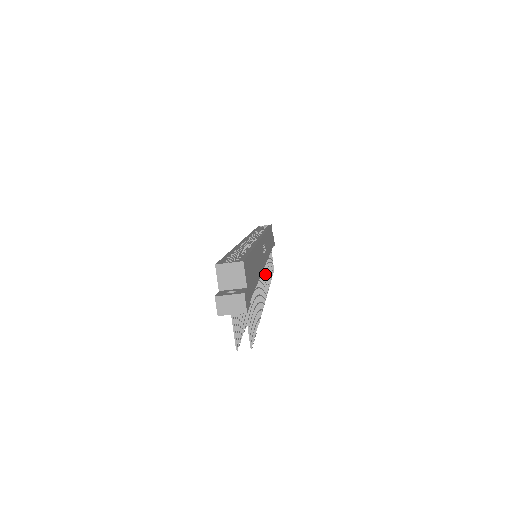
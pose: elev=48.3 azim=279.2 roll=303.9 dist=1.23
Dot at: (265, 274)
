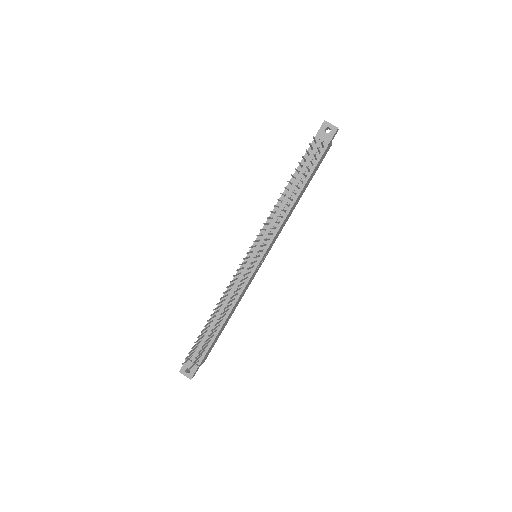
Dot at: (248, 273)
